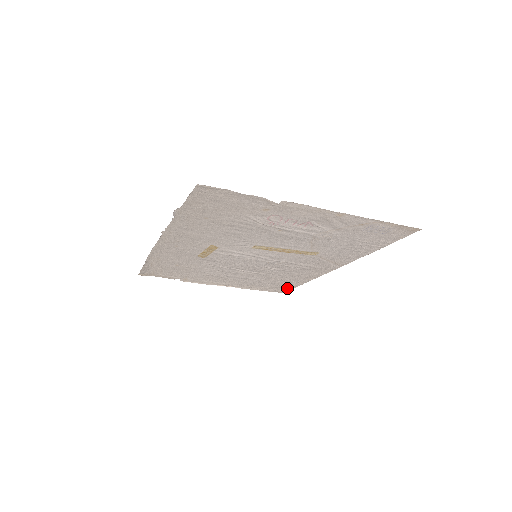
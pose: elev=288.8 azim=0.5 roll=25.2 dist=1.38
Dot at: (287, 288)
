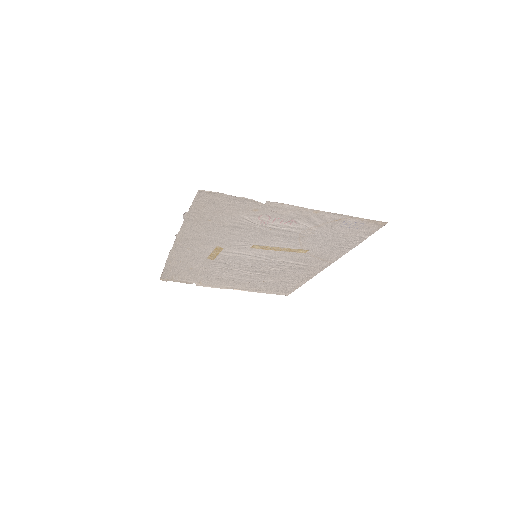
Dot at: (290, 290)
